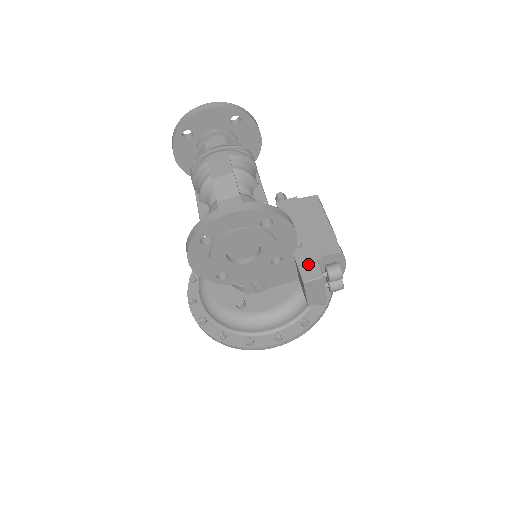
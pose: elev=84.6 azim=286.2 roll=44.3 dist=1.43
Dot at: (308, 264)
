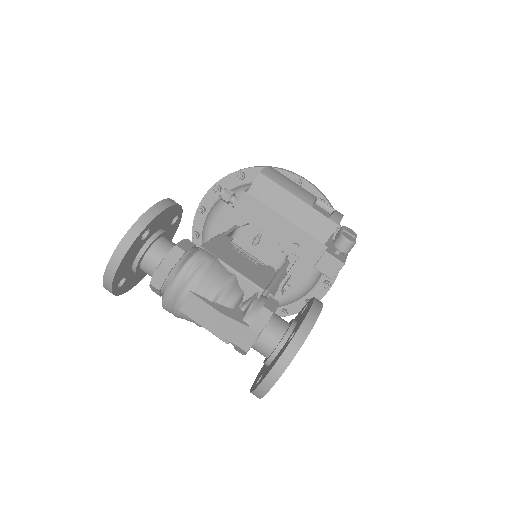
Dot at: (321, 261)
